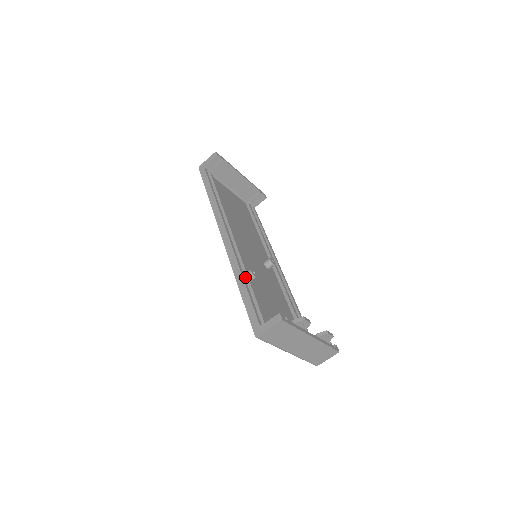
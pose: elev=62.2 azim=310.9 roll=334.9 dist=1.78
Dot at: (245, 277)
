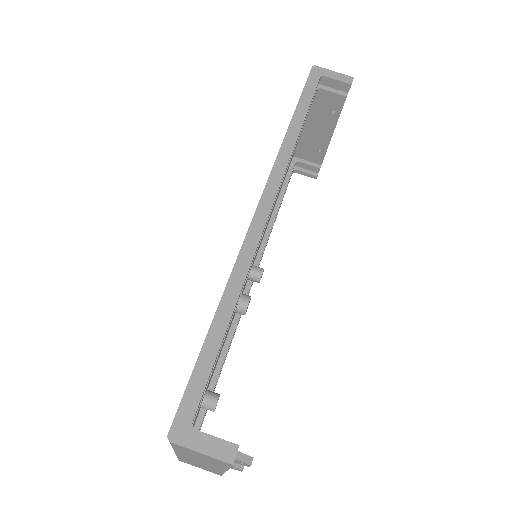
Dot at: occluded
